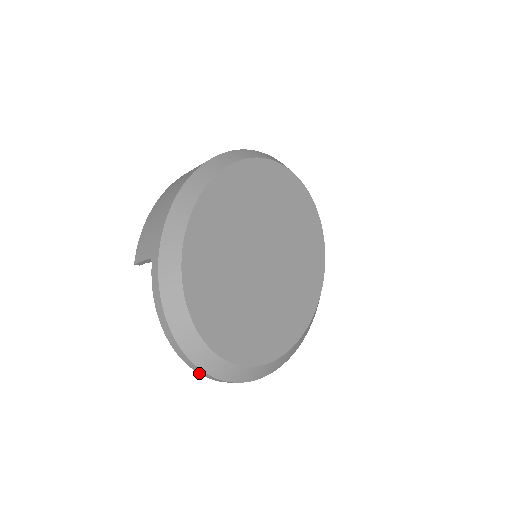
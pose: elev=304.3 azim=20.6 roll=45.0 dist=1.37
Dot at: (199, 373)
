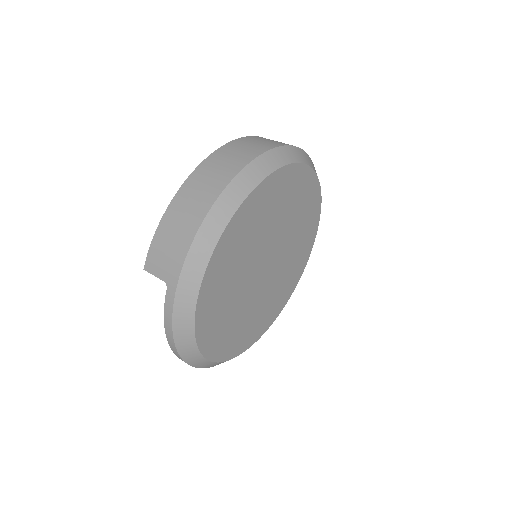
Dot at: occluded
